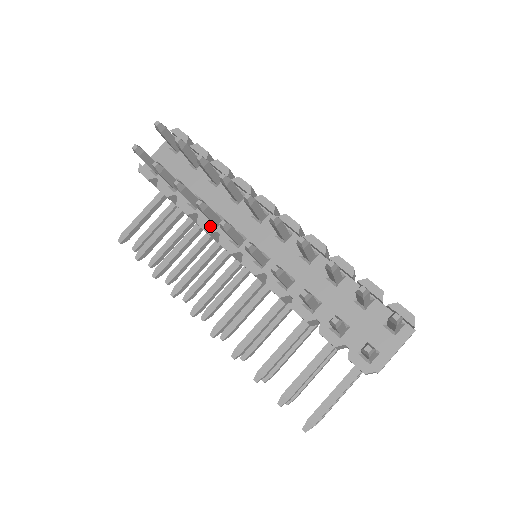
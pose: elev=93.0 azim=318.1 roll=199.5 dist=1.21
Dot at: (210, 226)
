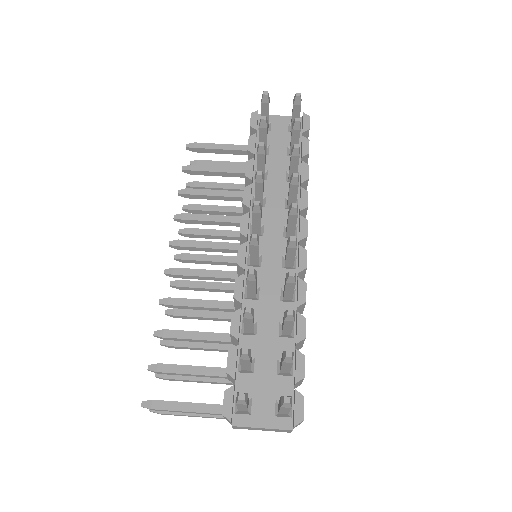
Dot at: (250, 199)
